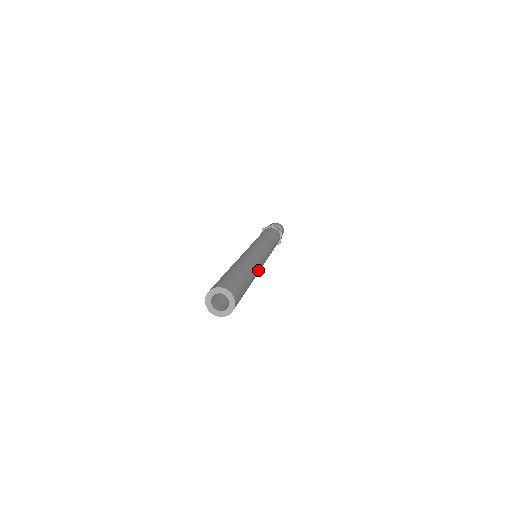
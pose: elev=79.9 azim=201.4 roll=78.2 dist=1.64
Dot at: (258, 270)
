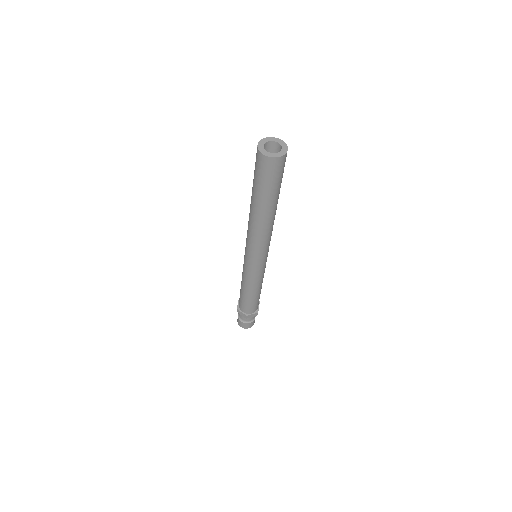
Dot at: occluded
